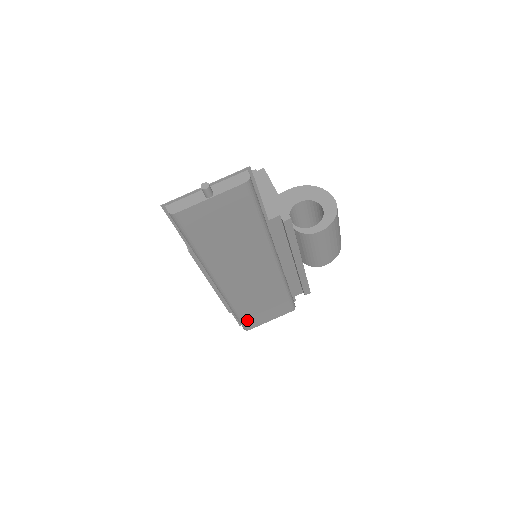
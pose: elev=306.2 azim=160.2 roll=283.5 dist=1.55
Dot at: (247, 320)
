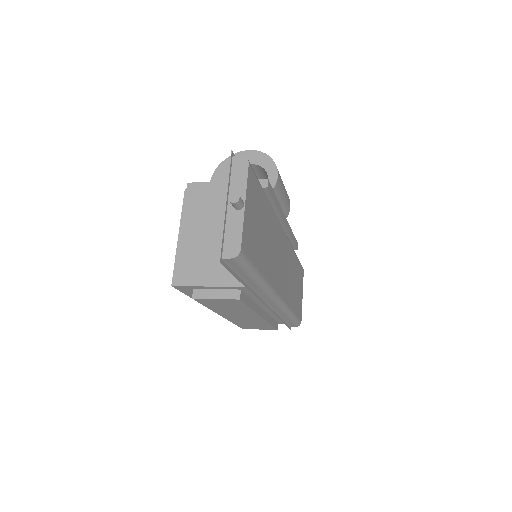
Dot at: (297, 313)
